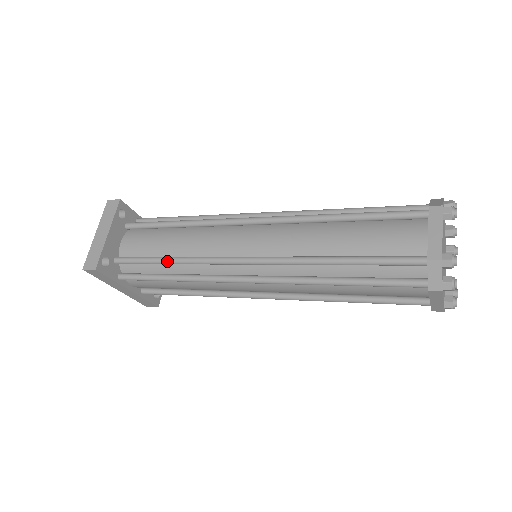
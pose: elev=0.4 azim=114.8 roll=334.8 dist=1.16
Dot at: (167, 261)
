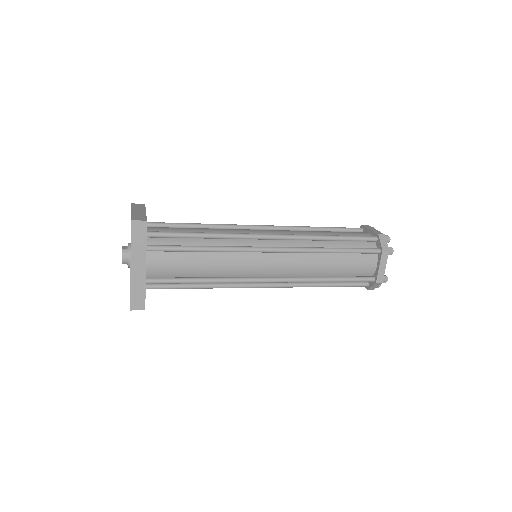
Dot at: (204, 233)
